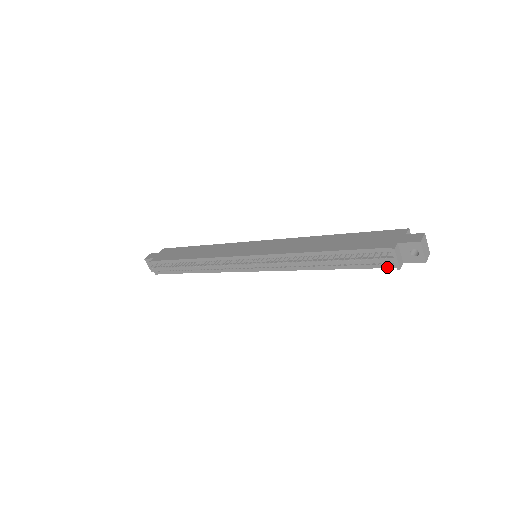
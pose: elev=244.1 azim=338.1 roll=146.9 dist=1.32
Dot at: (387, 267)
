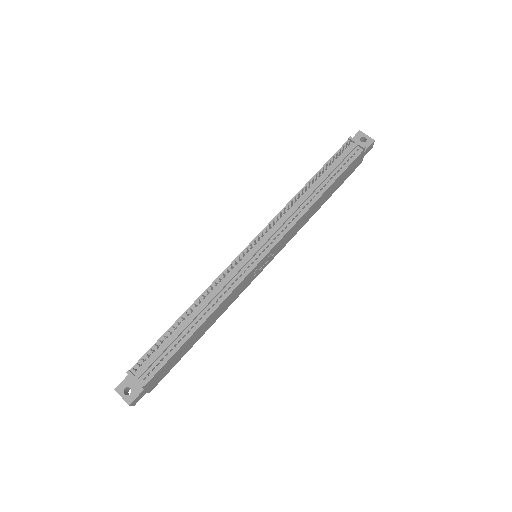
Dot at: (357, 155)
